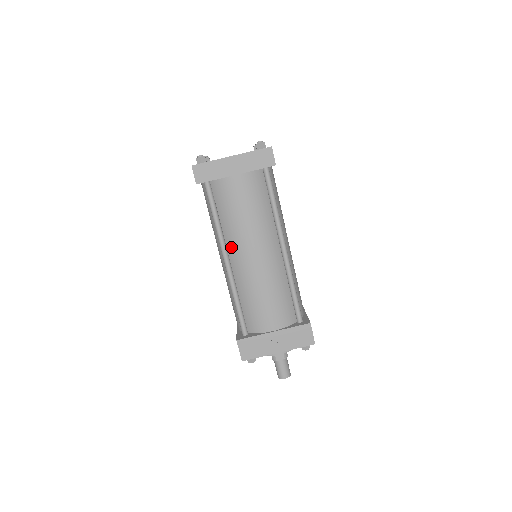
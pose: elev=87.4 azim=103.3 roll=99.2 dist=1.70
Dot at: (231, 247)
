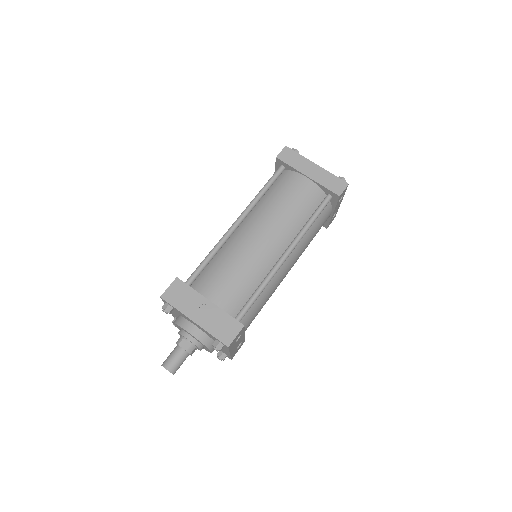
Dot at: (251, 217)
